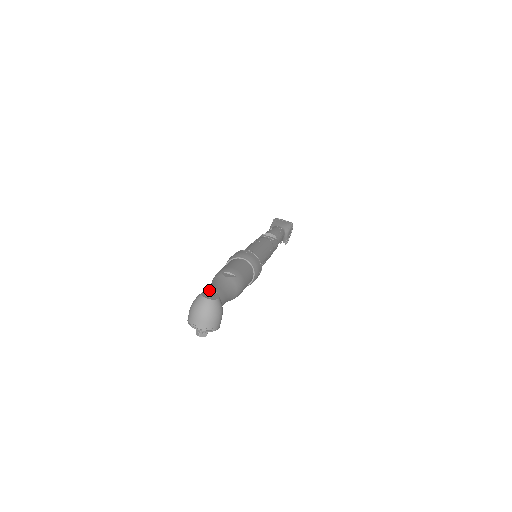
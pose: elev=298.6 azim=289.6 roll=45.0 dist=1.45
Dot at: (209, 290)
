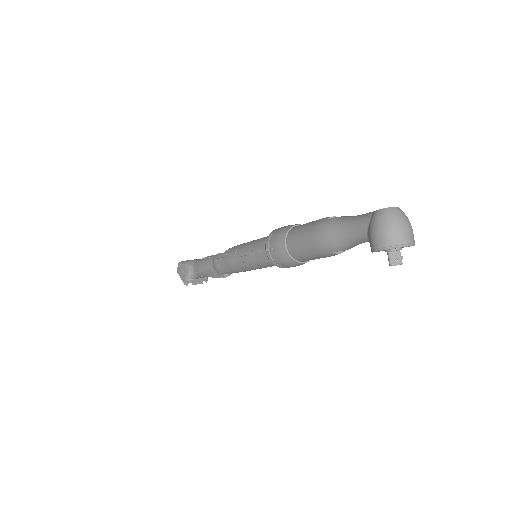
Dot at: (371, 212)
